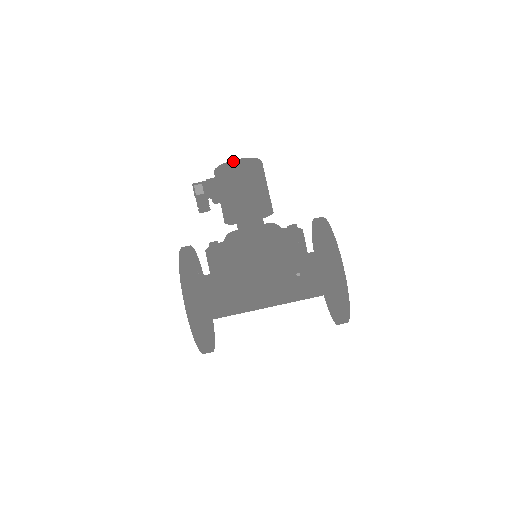
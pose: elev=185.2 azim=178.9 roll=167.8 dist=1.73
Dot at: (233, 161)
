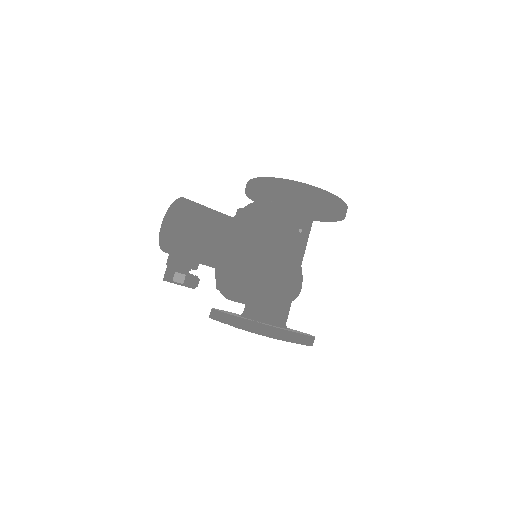
Dot at: (185, 229)
